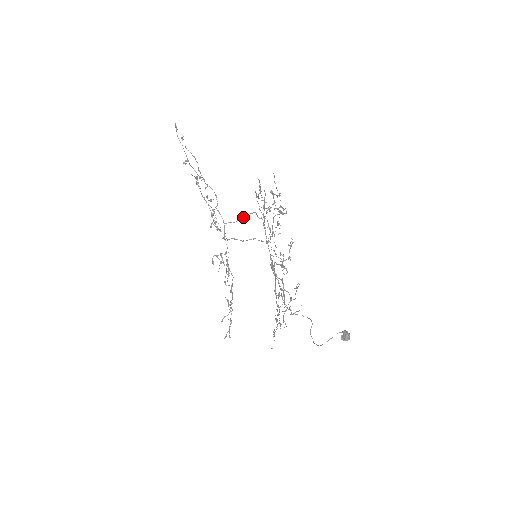
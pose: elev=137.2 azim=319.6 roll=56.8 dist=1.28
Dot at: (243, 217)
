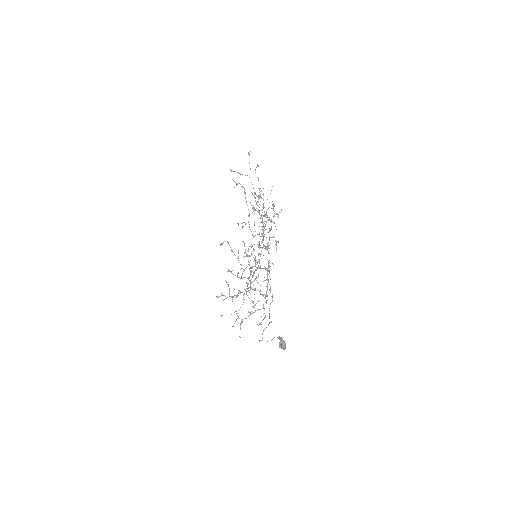
Dot at: (270, 230)
